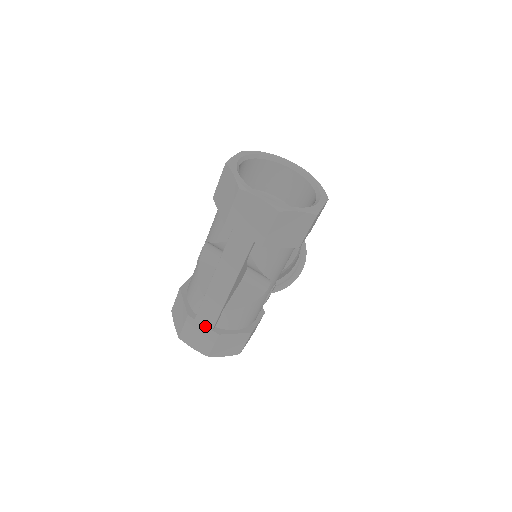
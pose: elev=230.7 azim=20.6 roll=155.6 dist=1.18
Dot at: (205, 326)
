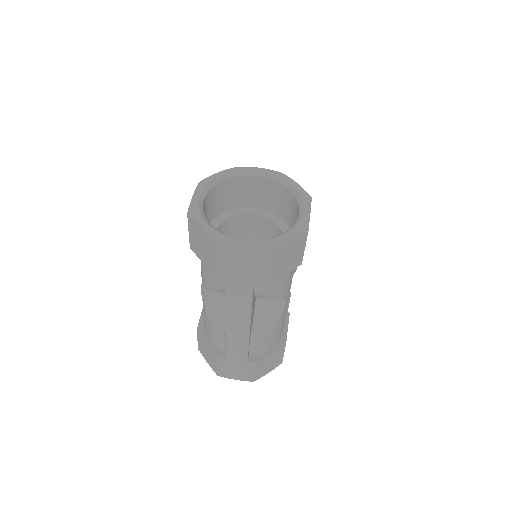
Dot at: (238, 361)
